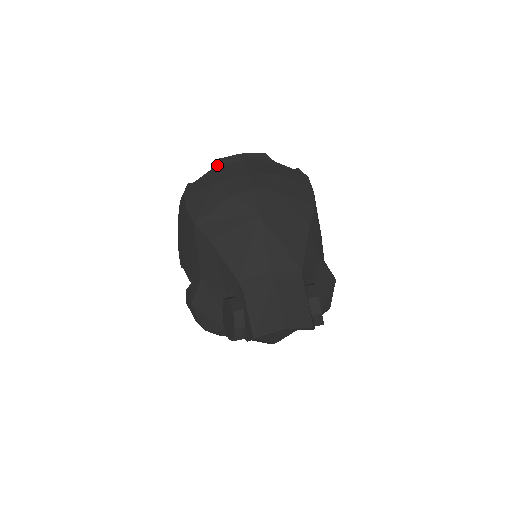
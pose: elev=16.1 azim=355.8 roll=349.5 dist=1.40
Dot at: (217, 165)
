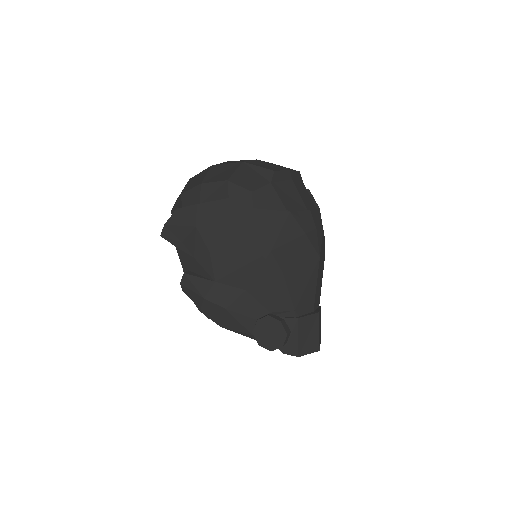
Dot at: (276, 179)
